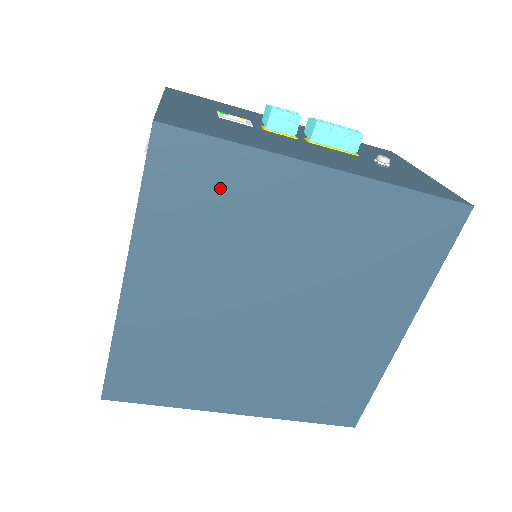
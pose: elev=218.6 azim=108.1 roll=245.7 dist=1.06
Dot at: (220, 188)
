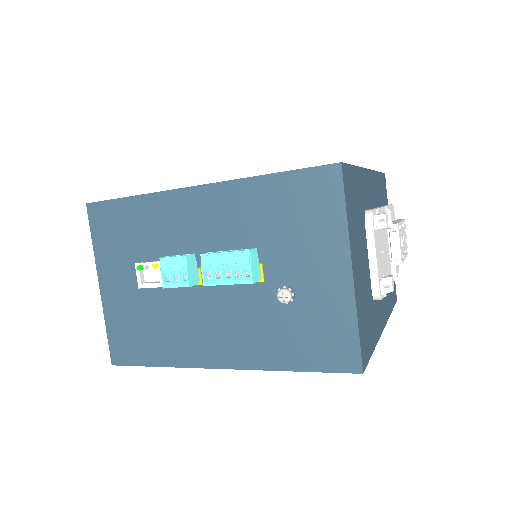
Dot at: occluded
